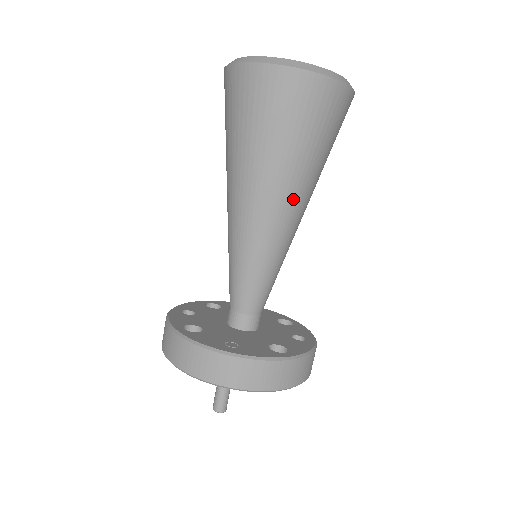
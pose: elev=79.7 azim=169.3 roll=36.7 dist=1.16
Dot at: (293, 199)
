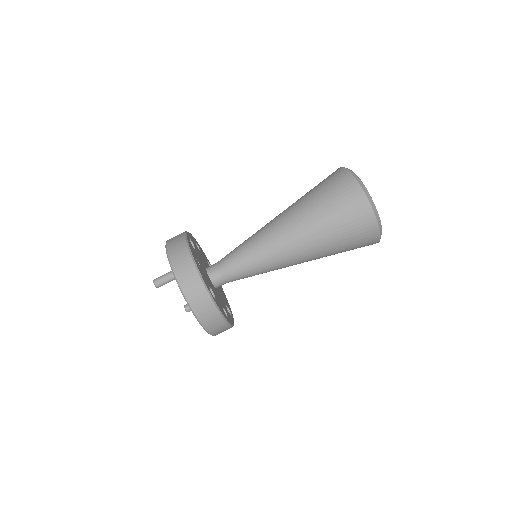
Dot at: (300, 242)
